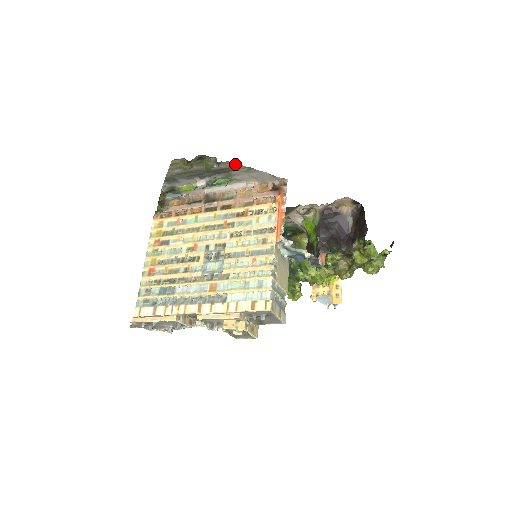
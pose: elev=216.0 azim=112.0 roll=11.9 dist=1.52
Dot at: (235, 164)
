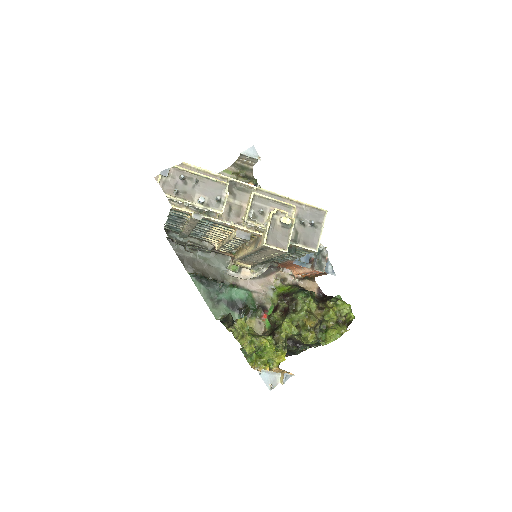
Dot at: occluded
